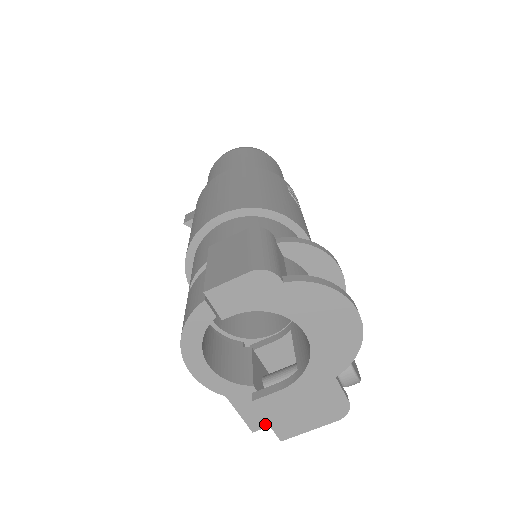
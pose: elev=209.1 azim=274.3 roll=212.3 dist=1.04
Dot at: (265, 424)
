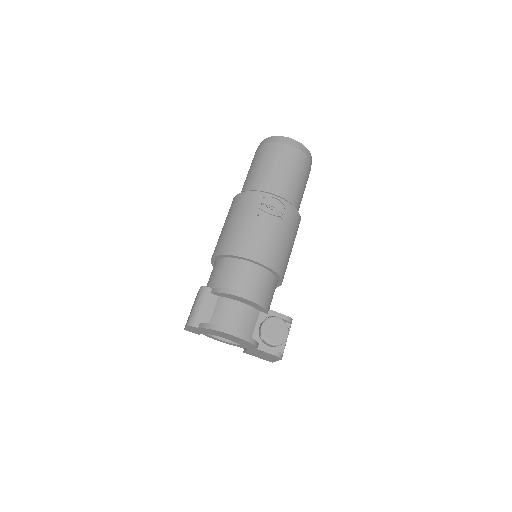
Dot at: occluded
